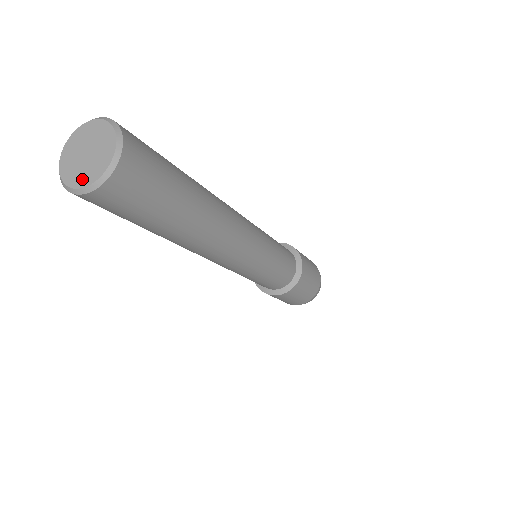
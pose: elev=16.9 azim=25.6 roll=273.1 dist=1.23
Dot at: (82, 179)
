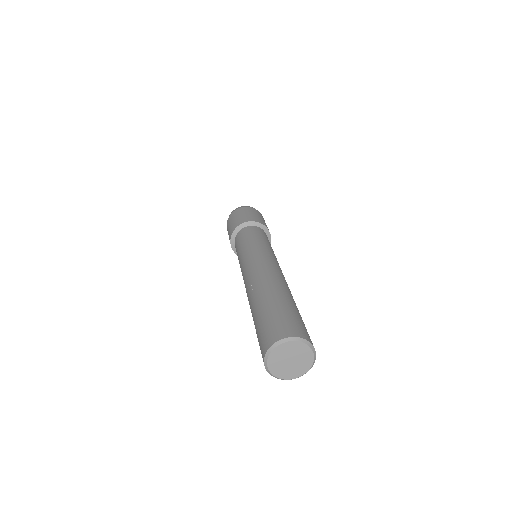
Dot at: (278, 372)
